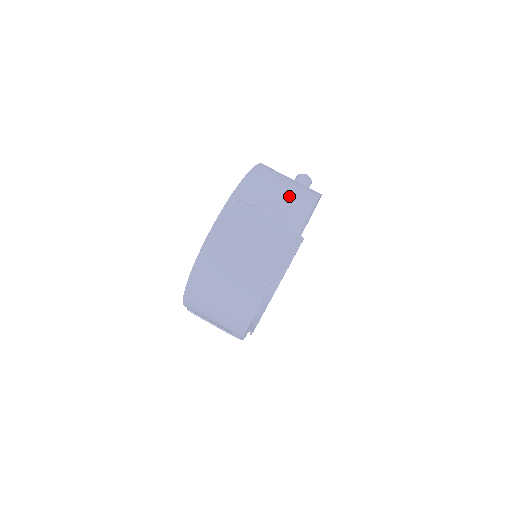
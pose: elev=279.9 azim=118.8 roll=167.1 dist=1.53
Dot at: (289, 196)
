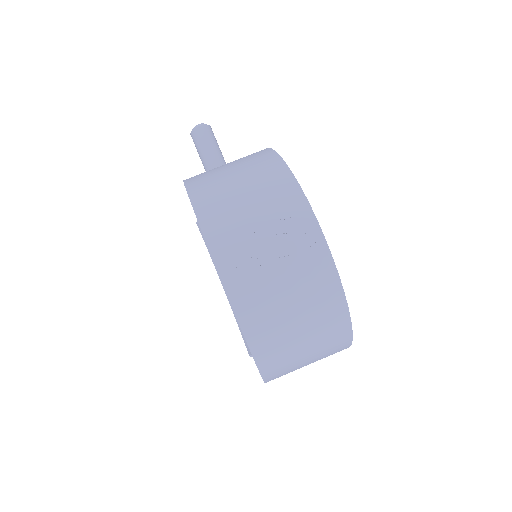
Dot at: (262, 196)
